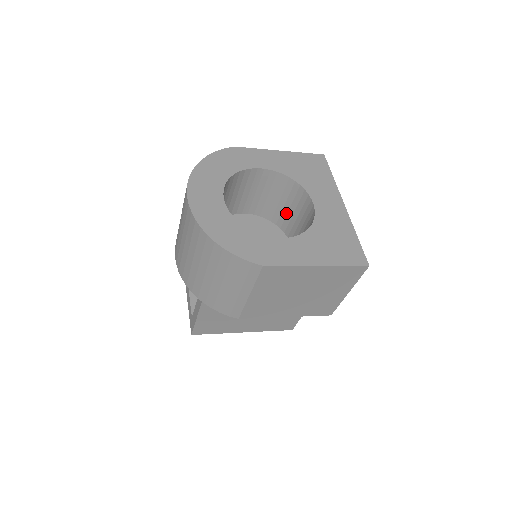
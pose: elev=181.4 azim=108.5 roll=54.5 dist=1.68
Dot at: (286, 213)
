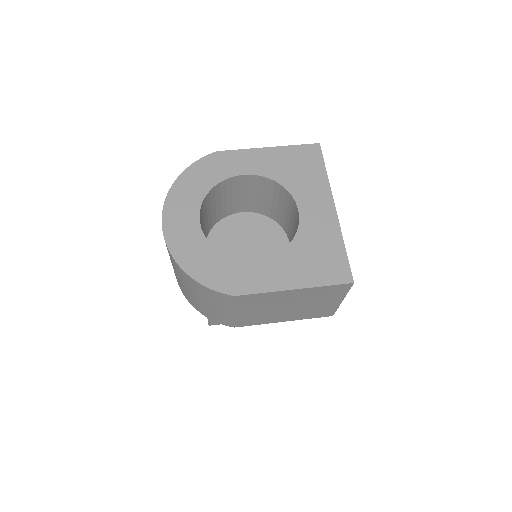
Dot at: (281, 212)
